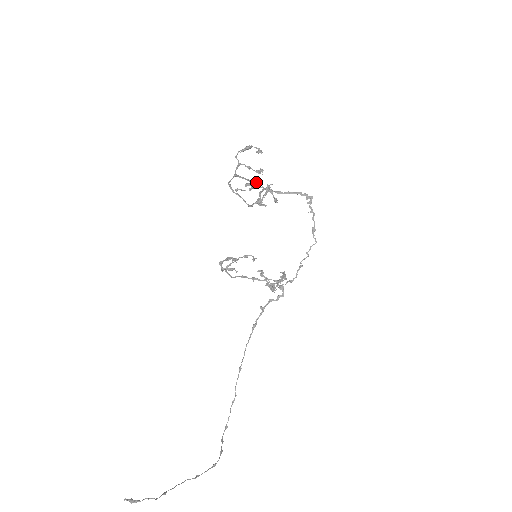
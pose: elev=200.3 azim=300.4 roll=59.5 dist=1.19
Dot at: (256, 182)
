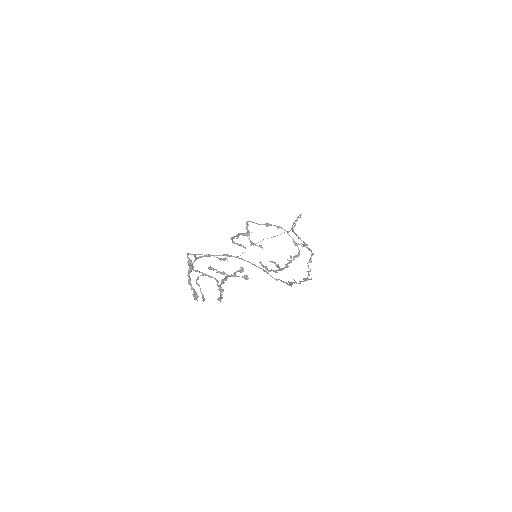
Dot at: occluded
